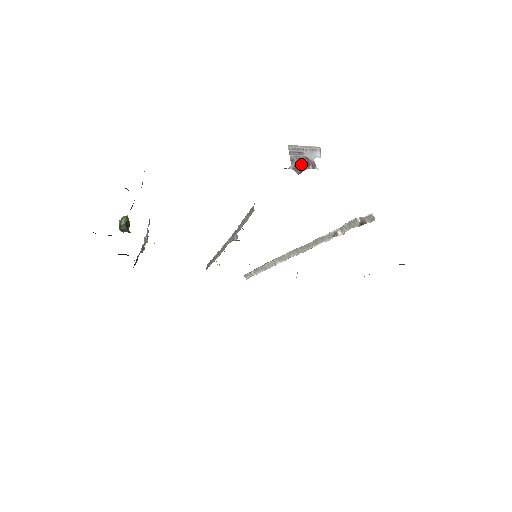
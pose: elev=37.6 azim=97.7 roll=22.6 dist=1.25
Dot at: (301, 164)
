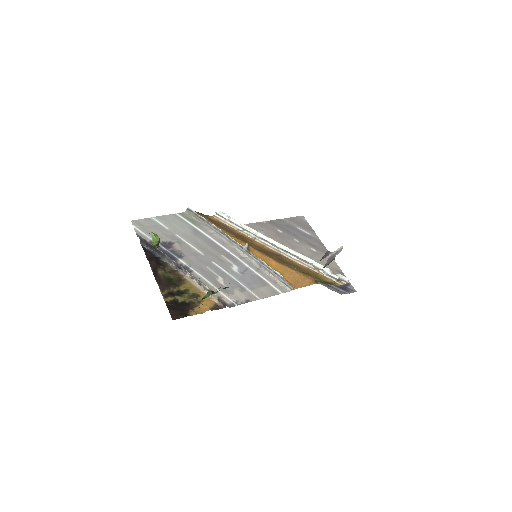
Dot at: (329, 263)
